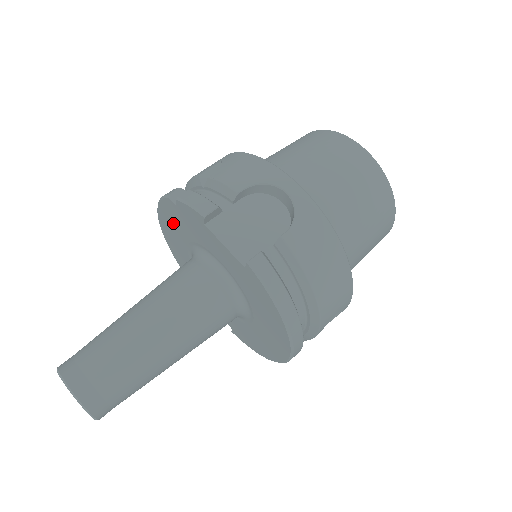
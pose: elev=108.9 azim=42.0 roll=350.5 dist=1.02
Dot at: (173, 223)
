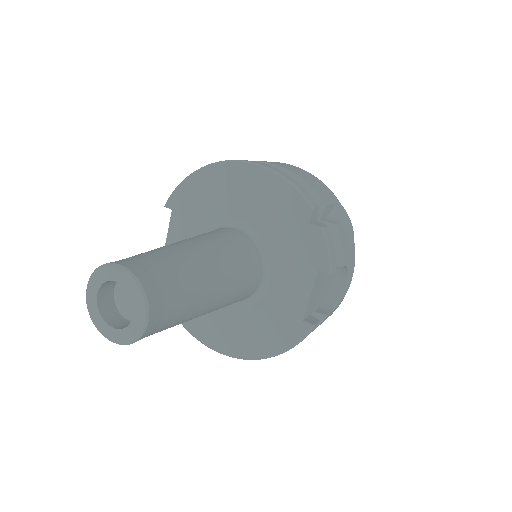
Dot at: (271, 201)
